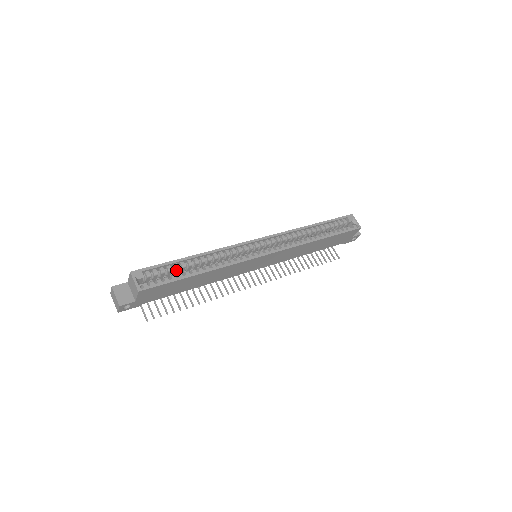
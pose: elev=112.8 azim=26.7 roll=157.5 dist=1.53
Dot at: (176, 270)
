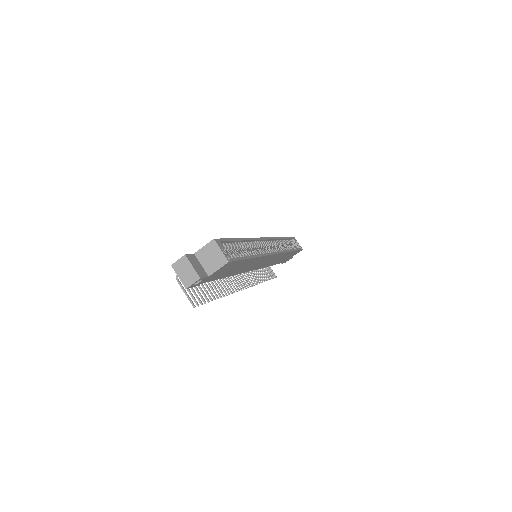
Dot at: (234, 250)
